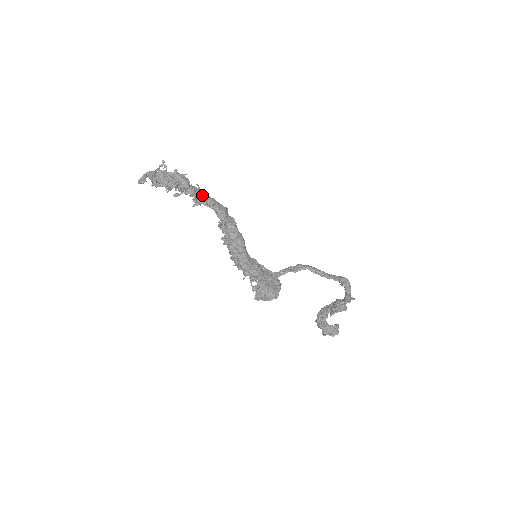
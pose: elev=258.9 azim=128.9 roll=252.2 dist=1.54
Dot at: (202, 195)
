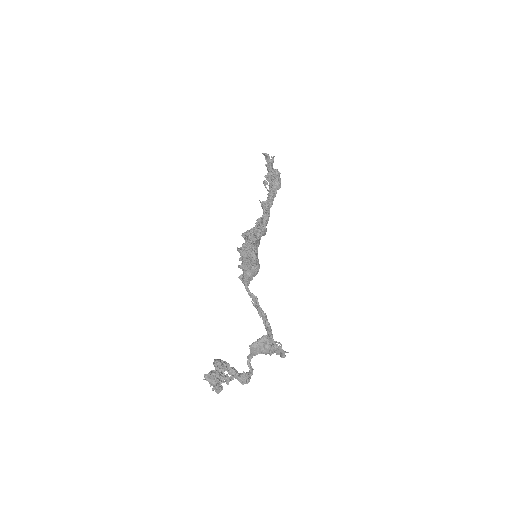
Dot at: occluded
